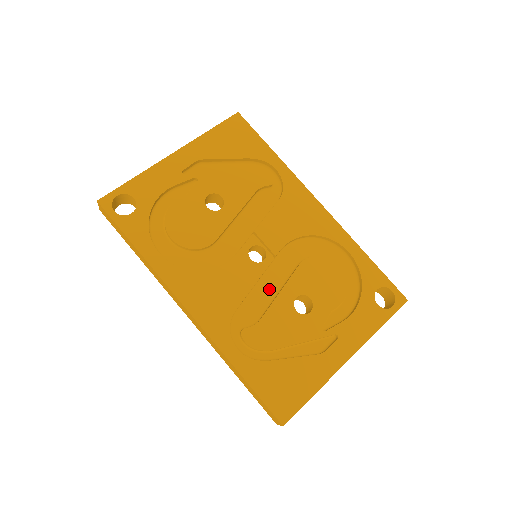
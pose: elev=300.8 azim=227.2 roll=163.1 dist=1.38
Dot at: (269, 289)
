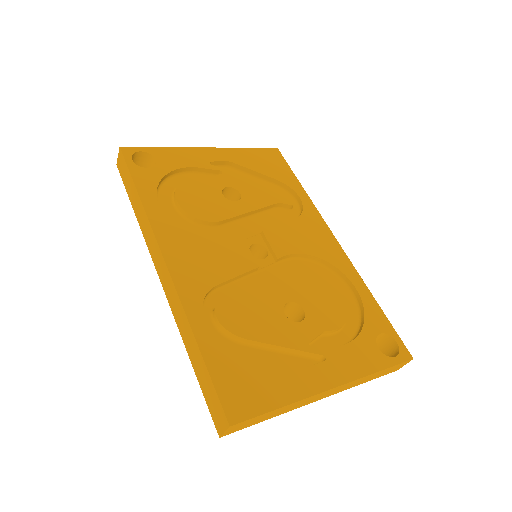
Dot at: (260, 286)
